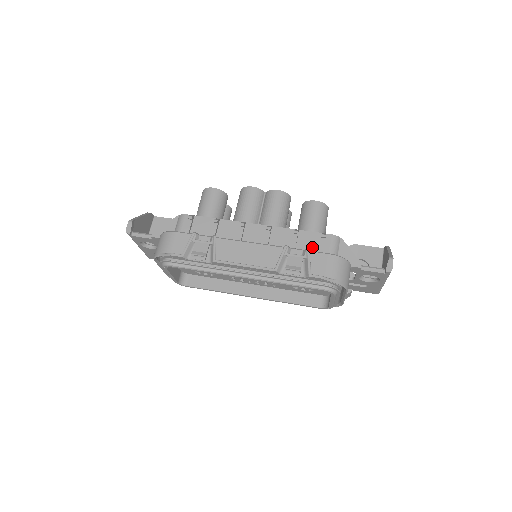
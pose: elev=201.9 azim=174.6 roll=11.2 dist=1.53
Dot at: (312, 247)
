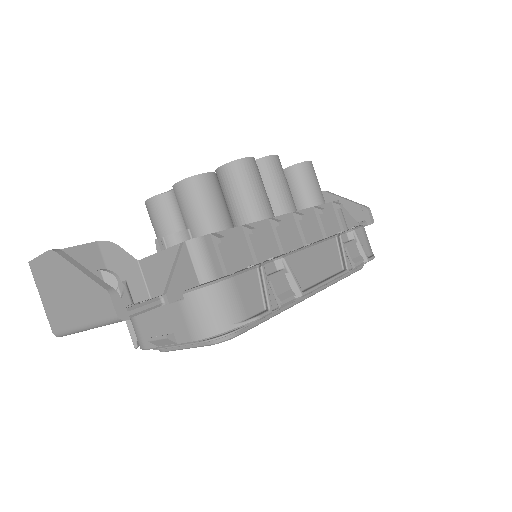
Dot at: (333, 223)
